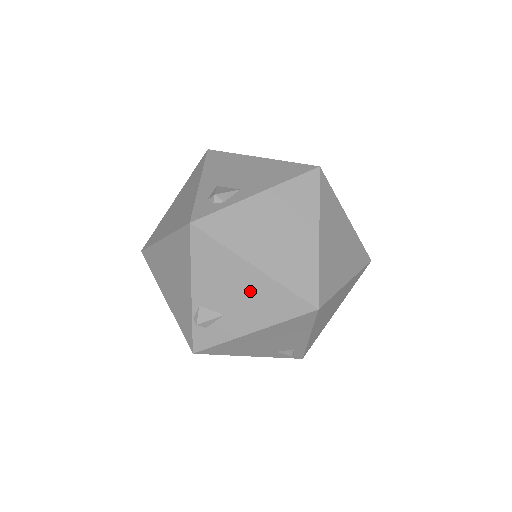
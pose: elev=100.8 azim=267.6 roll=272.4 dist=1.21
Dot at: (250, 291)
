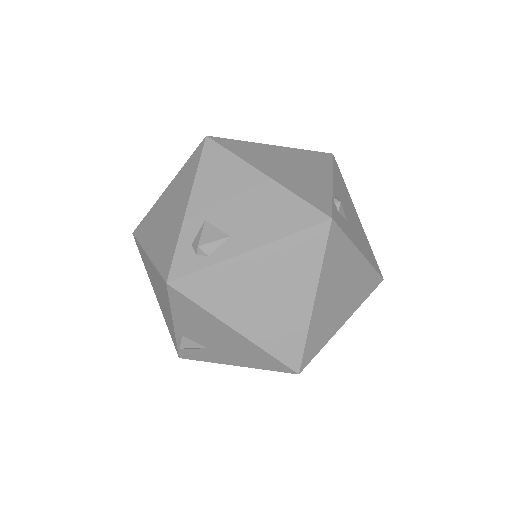
Dot at: (231, 343)
